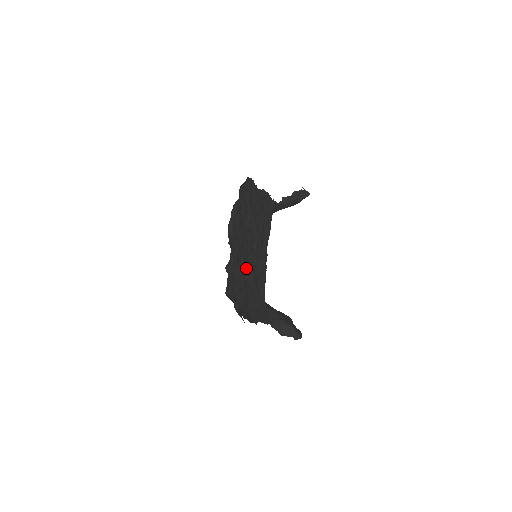
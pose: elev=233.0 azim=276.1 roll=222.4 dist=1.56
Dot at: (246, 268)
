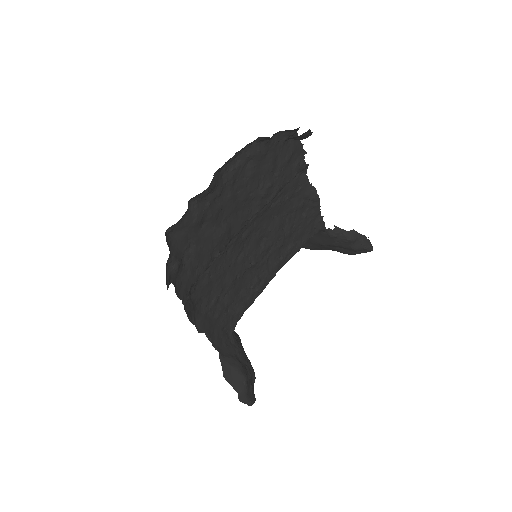
Dot at: (226, 243)
